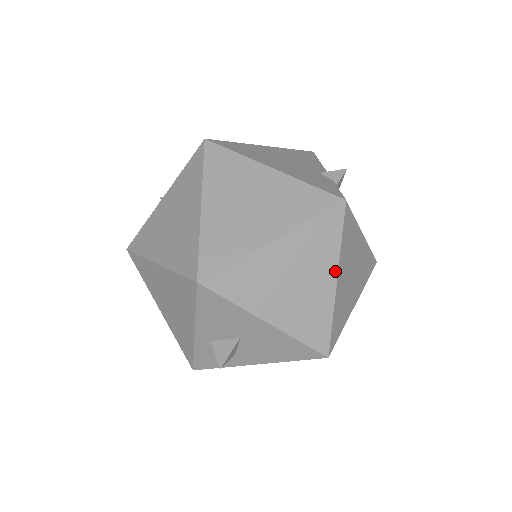
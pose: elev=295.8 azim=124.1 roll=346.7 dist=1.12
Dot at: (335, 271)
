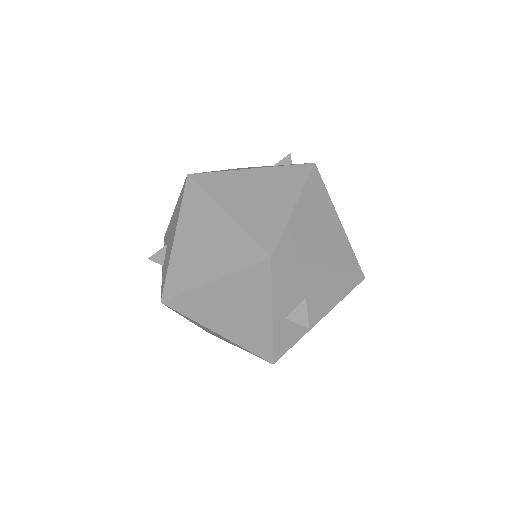
Dot at: (335, 214)
